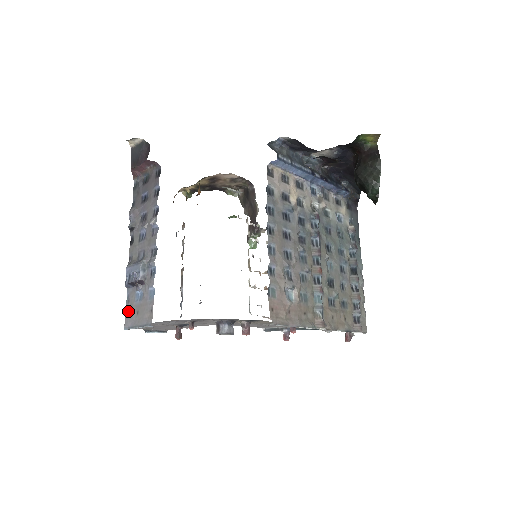
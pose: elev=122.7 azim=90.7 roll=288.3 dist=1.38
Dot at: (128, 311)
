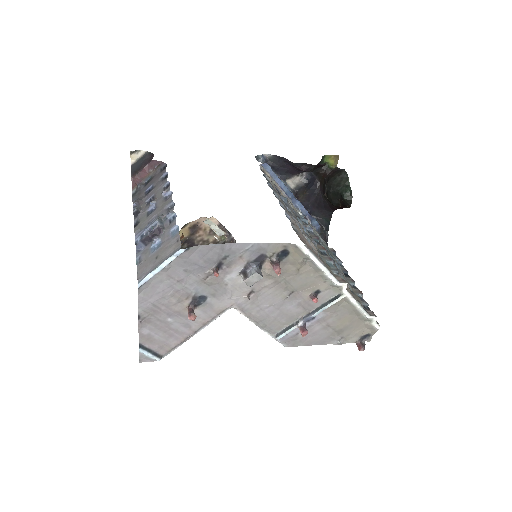
Dot at: (141, 267)
